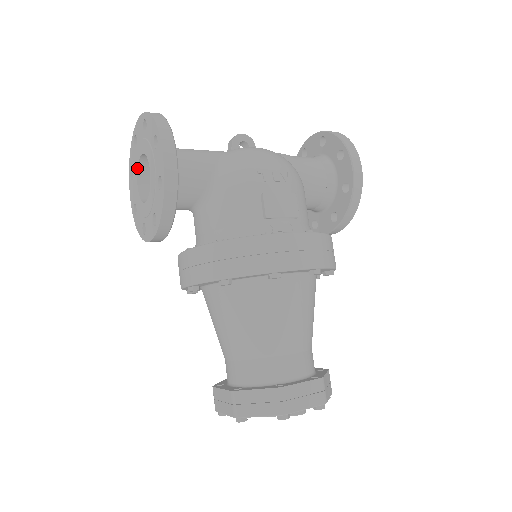
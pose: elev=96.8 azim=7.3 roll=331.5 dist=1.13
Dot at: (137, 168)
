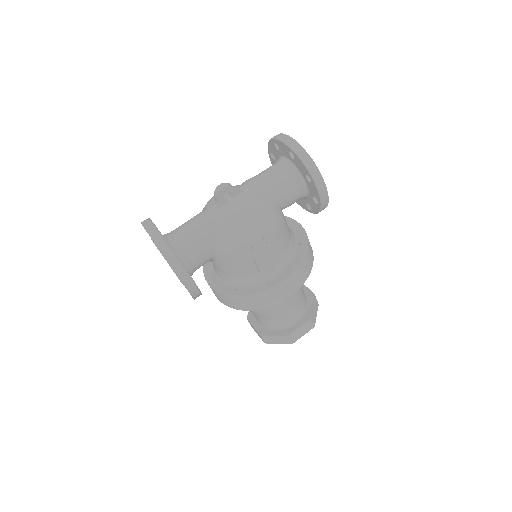
Dot at: occluded
